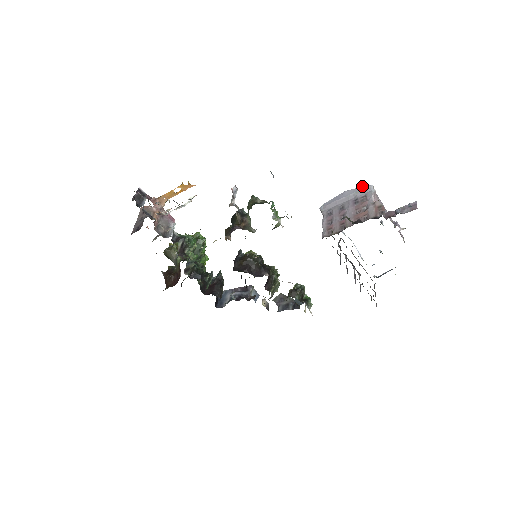
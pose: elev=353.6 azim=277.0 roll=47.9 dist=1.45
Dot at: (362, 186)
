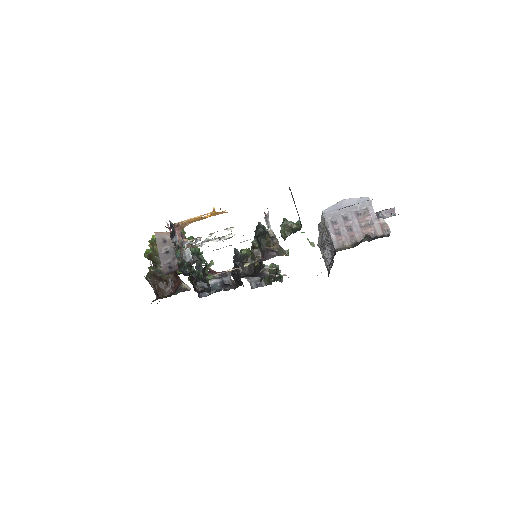
Dot at: (361, 197)
